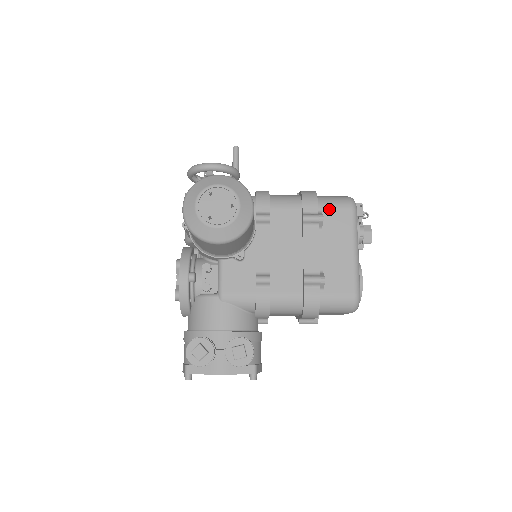
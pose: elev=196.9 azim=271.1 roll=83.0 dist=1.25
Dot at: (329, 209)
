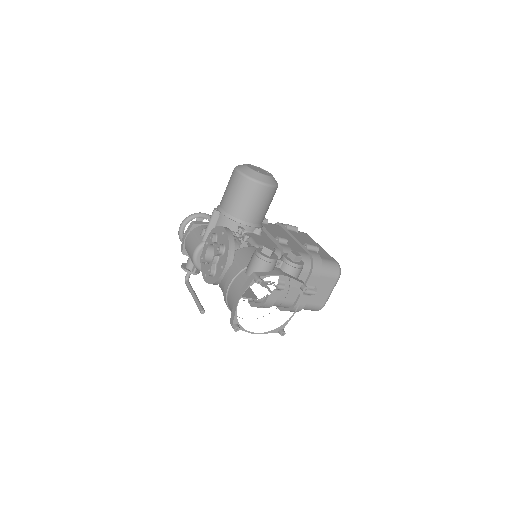
Dot at: occluded
